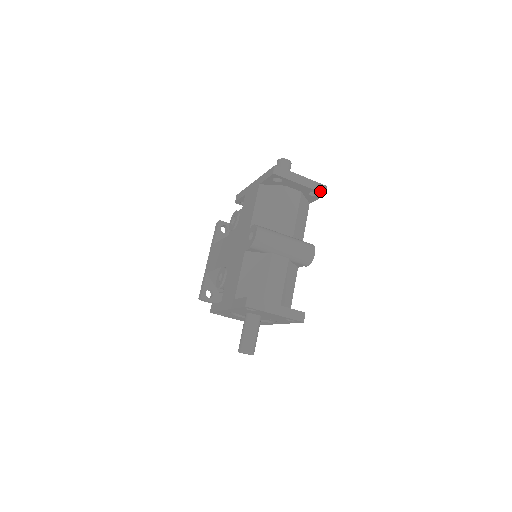
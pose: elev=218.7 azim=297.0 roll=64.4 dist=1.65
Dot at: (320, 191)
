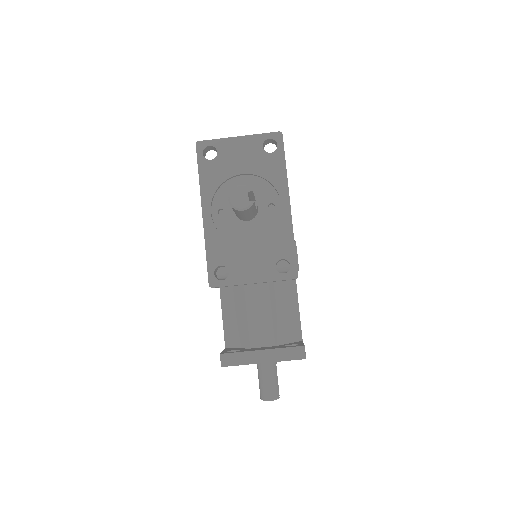
Dot at: occluded
